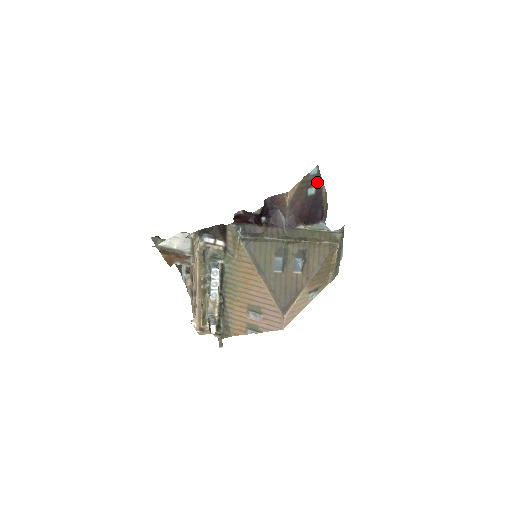
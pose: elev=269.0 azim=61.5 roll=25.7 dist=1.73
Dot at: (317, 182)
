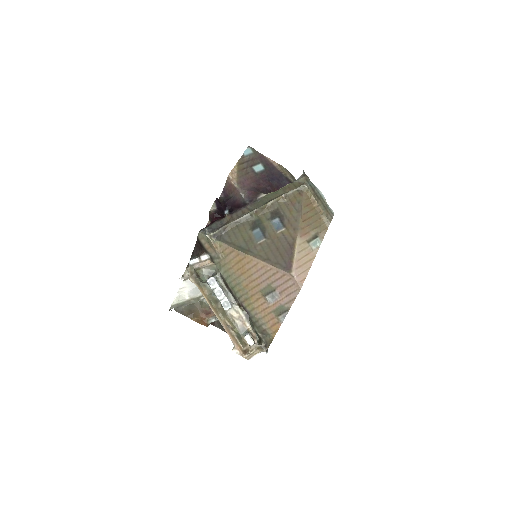
Dot at: (260, 159)
